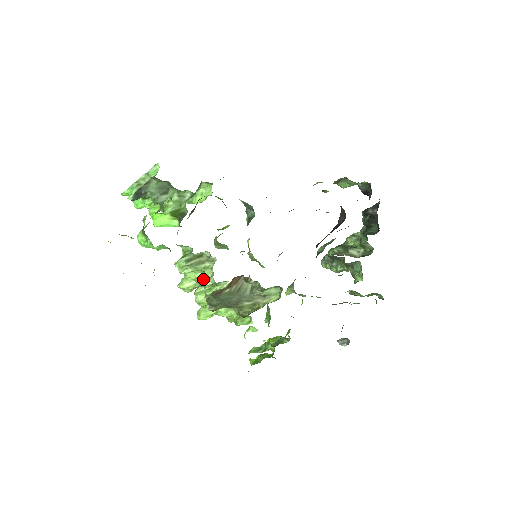
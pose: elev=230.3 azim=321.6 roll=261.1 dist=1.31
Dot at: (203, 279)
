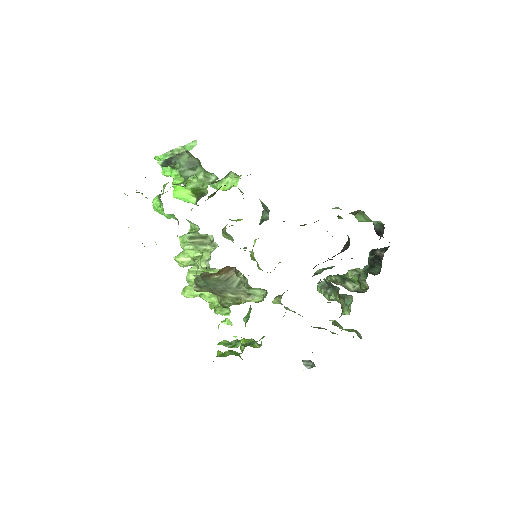
Dot at: (200, 260)
